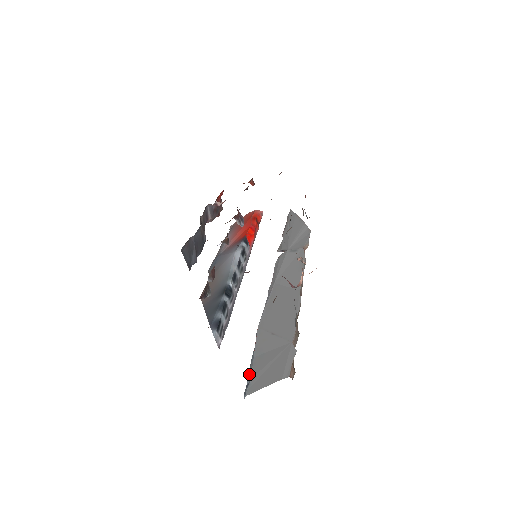
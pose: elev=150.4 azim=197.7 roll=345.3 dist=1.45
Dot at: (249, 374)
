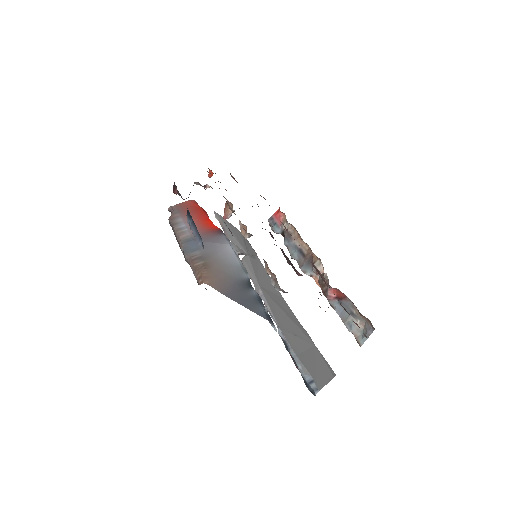
Dot at: (304, 371)
